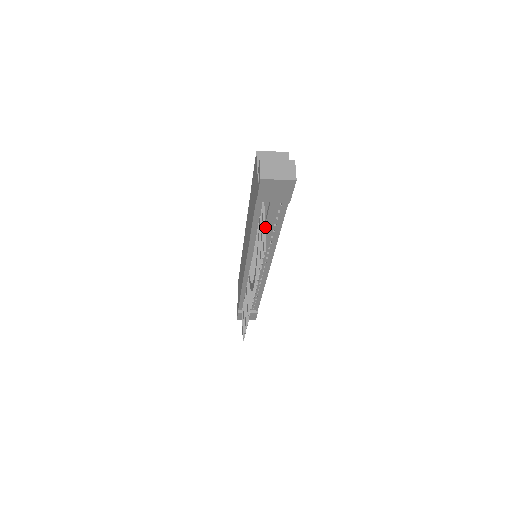
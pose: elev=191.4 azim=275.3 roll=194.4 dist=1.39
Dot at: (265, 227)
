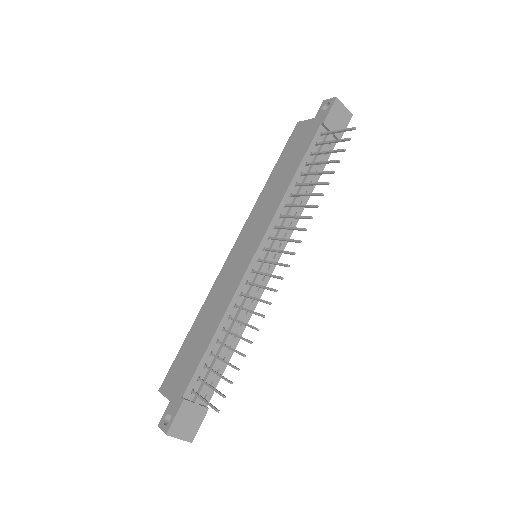
Dot at: (312, 166)
